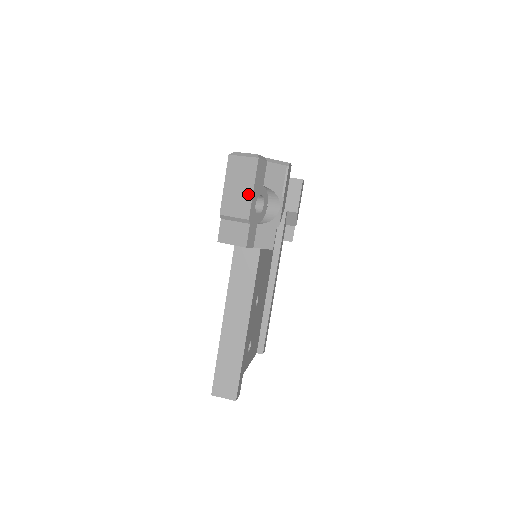
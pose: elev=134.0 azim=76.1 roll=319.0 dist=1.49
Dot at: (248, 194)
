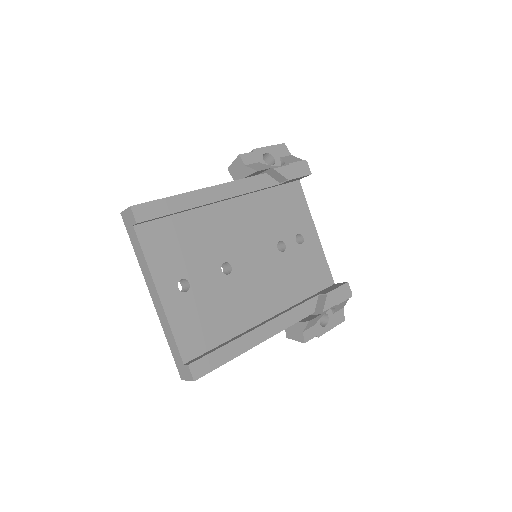
Dot at: occluded
